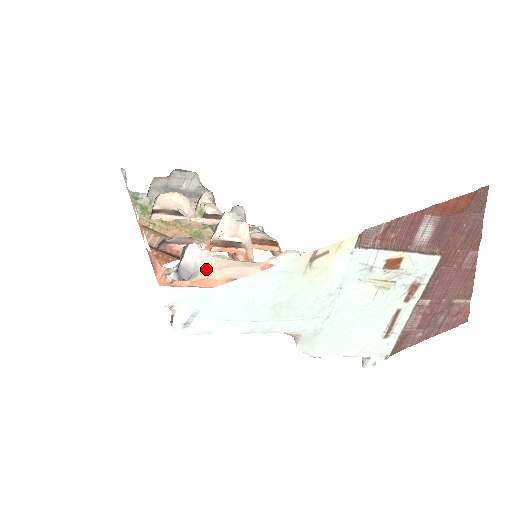
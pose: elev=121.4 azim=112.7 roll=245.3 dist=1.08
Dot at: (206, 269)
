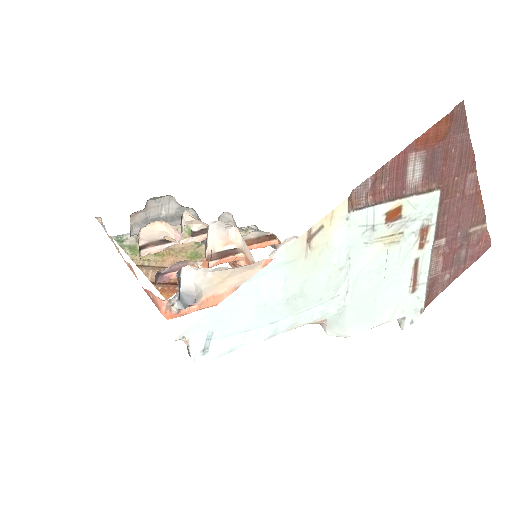
Dot at: (208, 287)
